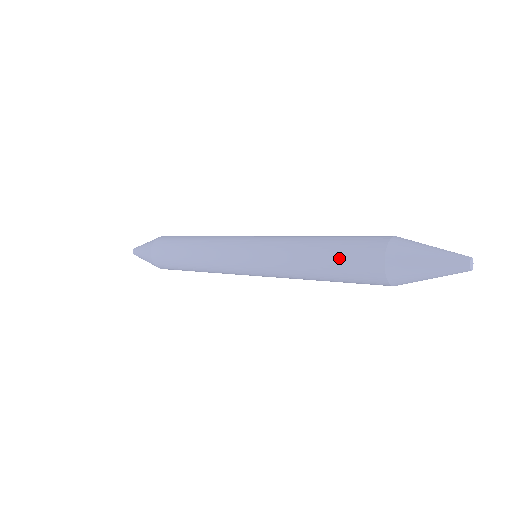
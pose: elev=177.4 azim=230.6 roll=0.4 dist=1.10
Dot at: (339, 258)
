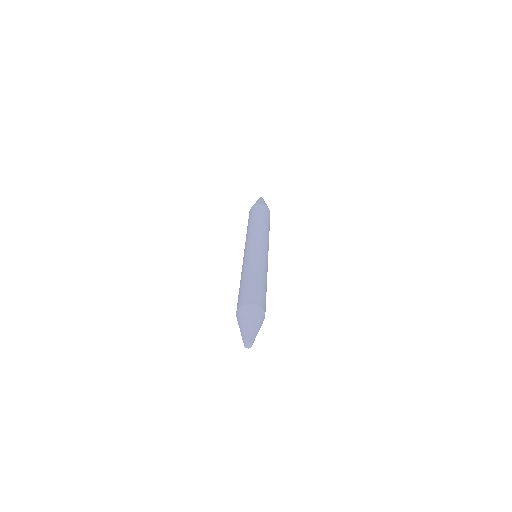
Dot at: occluded
